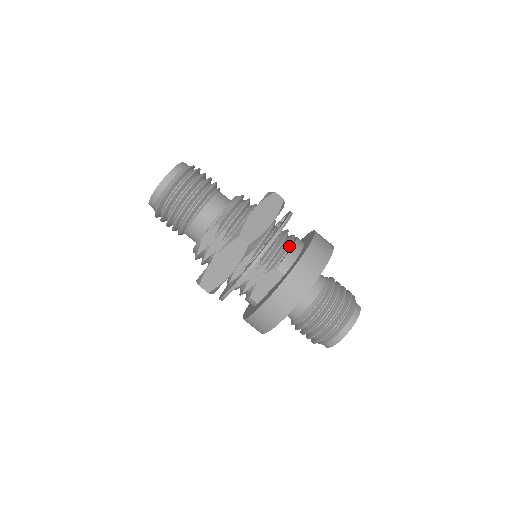
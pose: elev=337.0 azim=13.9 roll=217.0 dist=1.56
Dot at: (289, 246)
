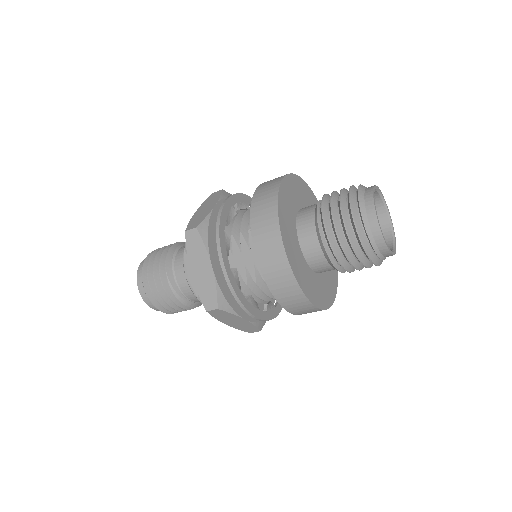
Dot at: occluded
